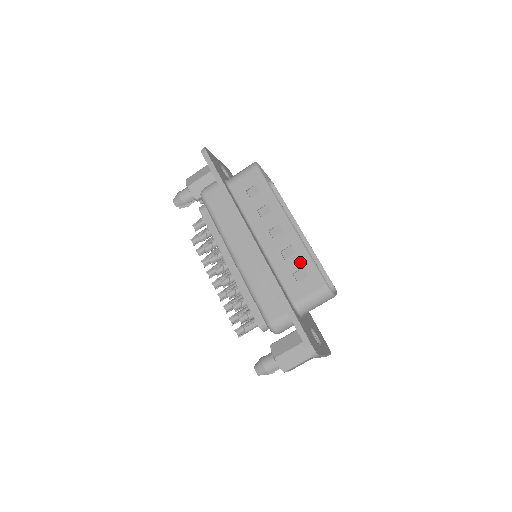
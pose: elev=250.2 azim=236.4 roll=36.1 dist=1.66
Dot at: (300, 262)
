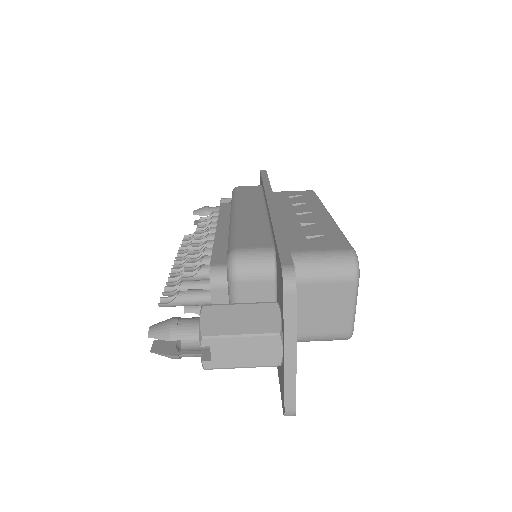
Dot at: (324, 231)
